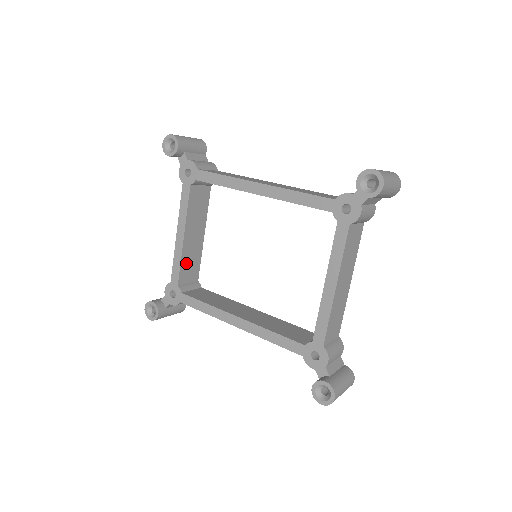
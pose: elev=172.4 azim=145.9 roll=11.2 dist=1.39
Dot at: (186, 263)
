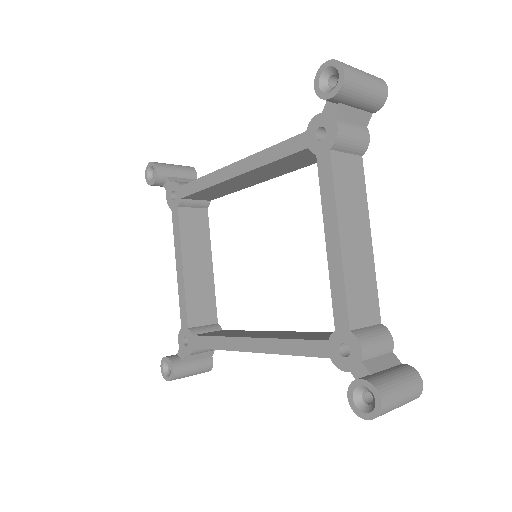
Dot at: (194, 300)
